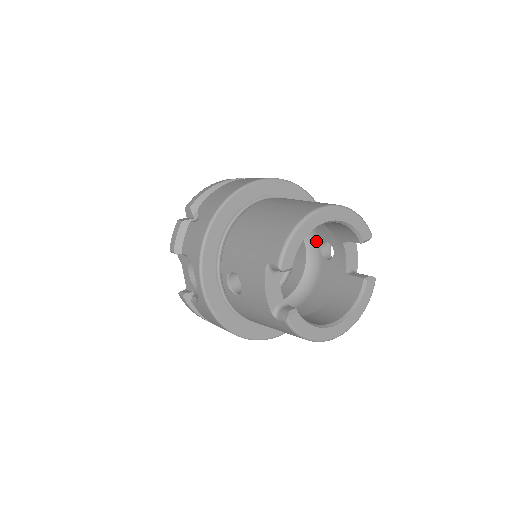
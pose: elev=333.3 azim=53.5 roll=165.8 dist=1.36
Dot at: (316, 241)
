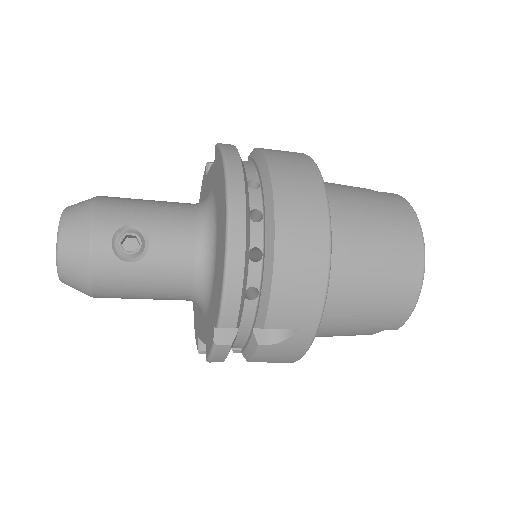
Dot at: occluded
